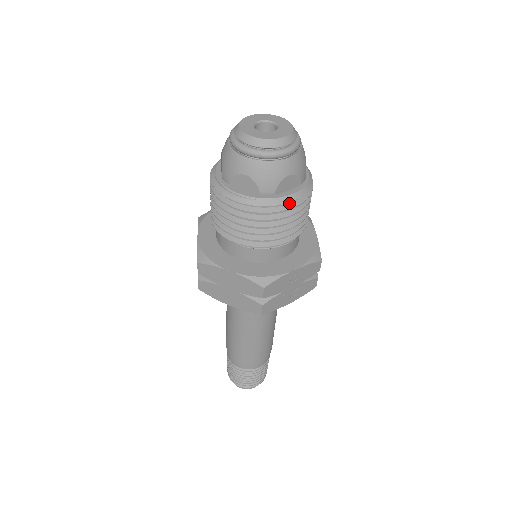
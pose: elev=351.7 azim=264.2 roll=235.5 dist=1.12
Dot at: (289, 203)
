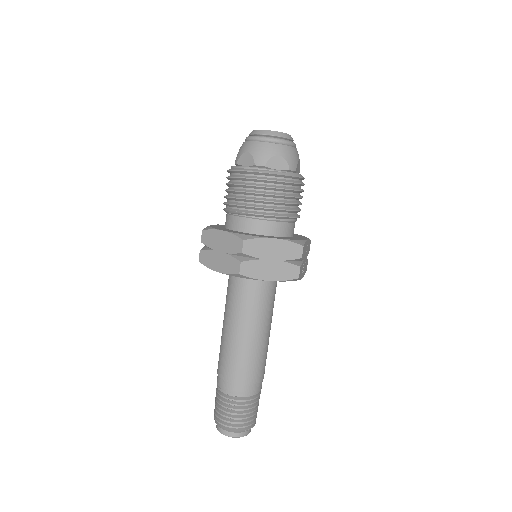
Dot at: (301, 181)
